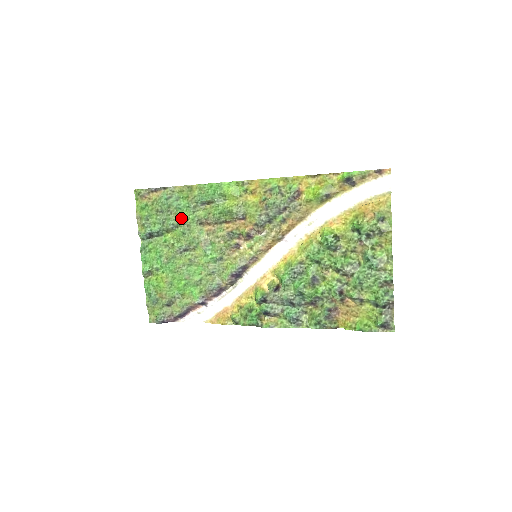
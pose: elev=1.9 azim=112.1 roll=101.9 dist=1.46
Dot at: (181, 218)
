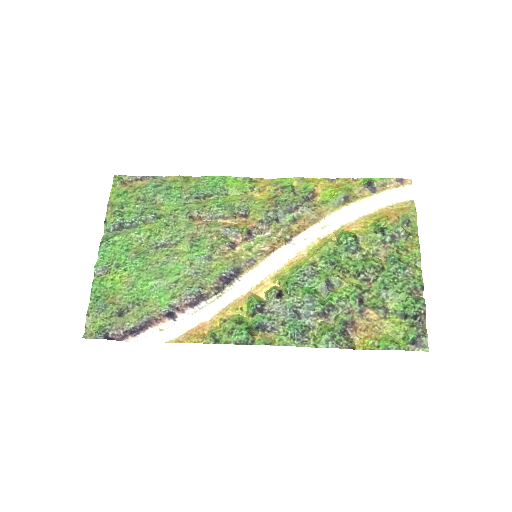
Dot at: (167, 208)
